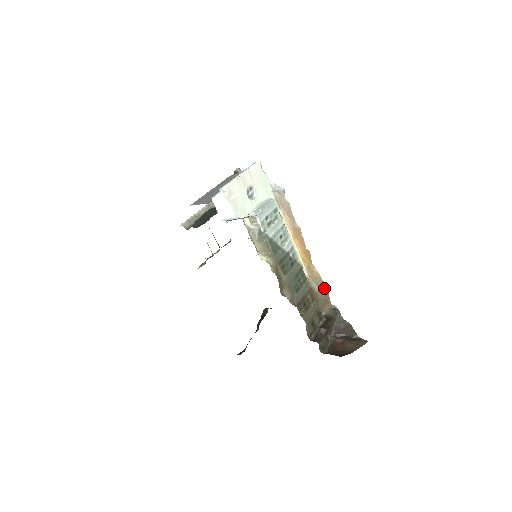
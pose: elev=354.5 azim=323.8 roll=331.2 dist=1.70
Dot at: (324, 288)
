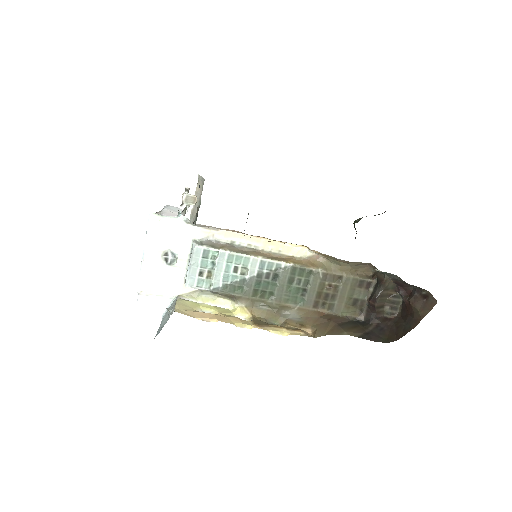
Dot at: (343, 261)
